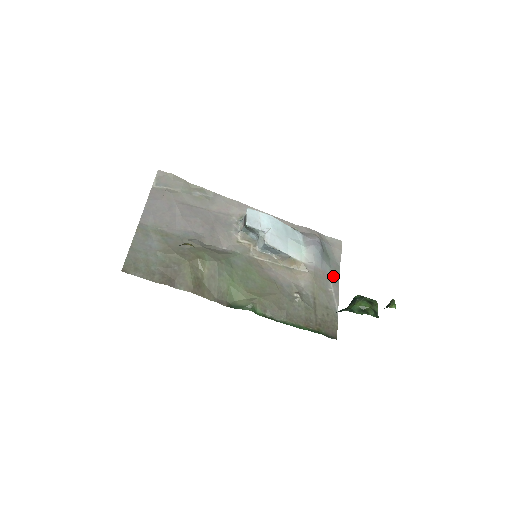
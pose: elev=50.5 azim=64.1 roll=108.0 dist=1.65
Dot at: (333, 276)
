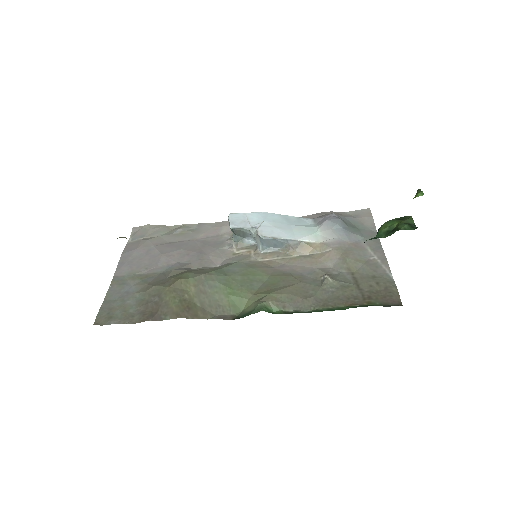
Dot at: (371, 244)
